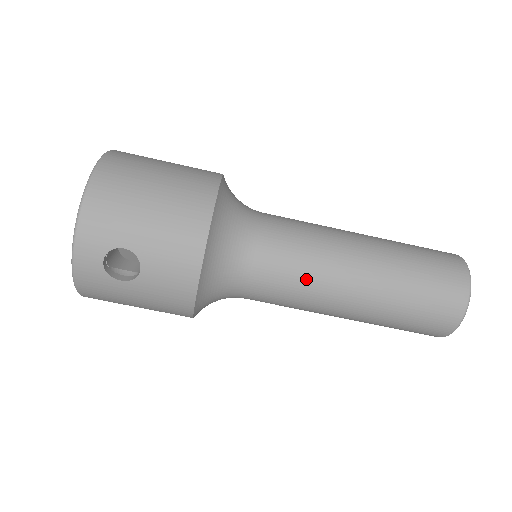
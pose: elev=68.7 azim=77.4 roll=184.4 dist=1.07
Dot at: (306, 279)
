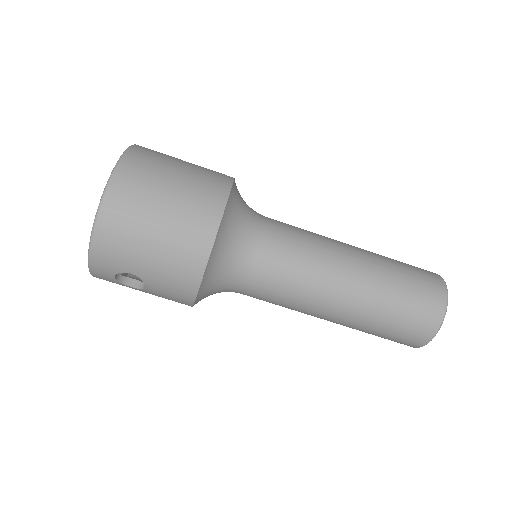
Dot at: (291, 301)
